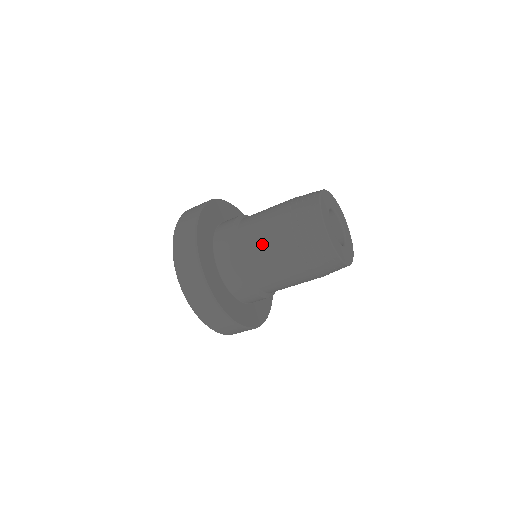
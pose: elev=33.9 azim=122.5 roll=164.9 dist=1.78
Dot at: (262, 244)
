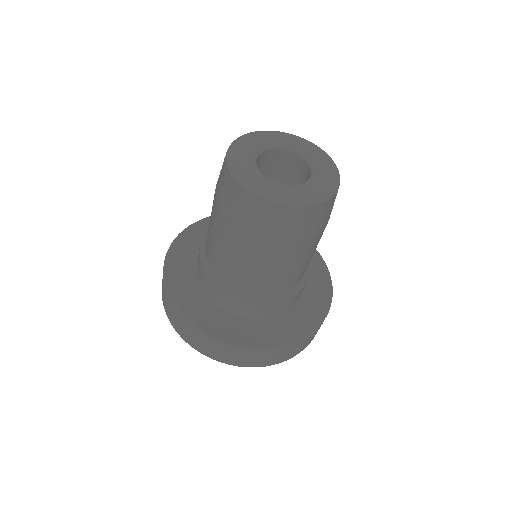
Dot at: occluded
